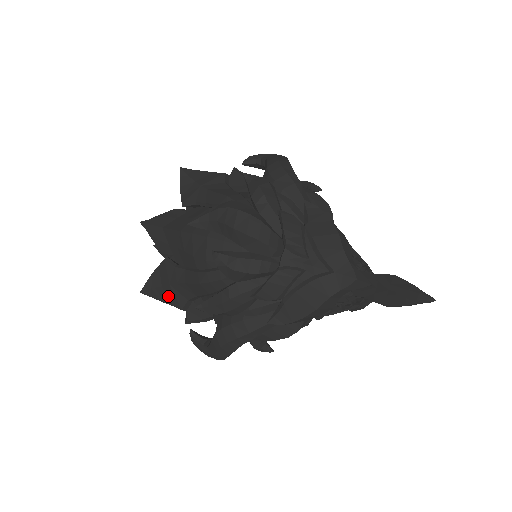
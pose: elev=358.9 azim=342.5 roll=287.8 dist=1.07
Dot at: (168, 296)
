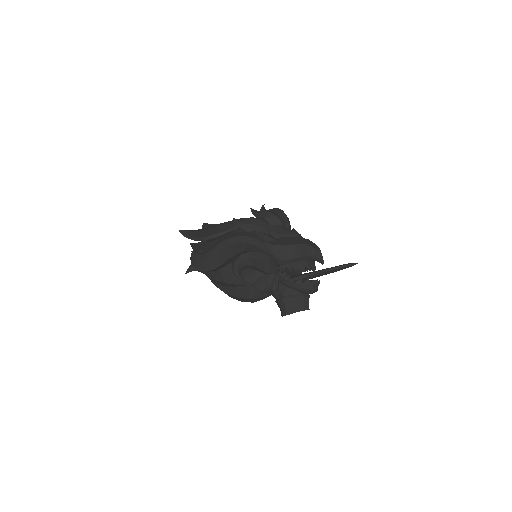
Dot at: (199, 234)
